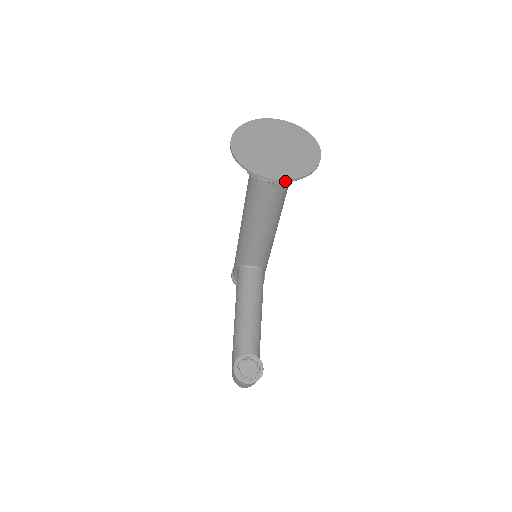
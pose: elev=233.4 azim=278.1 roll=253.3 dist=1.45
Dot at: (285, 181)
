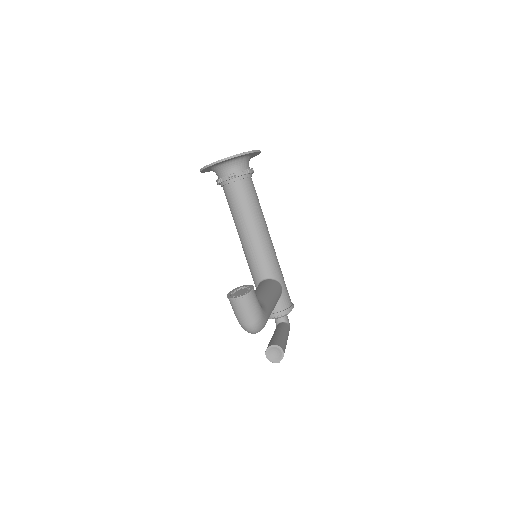
Dot at: (229, 158)
